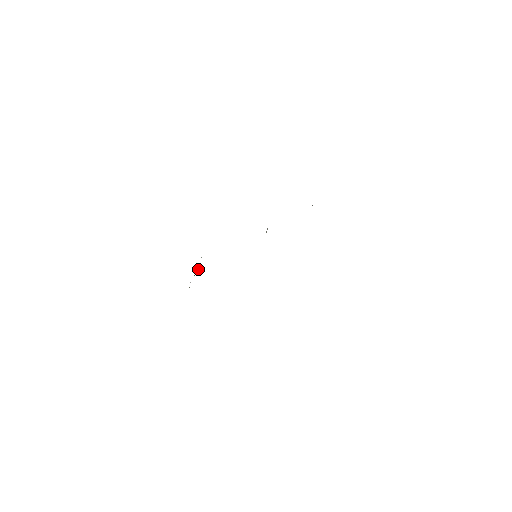
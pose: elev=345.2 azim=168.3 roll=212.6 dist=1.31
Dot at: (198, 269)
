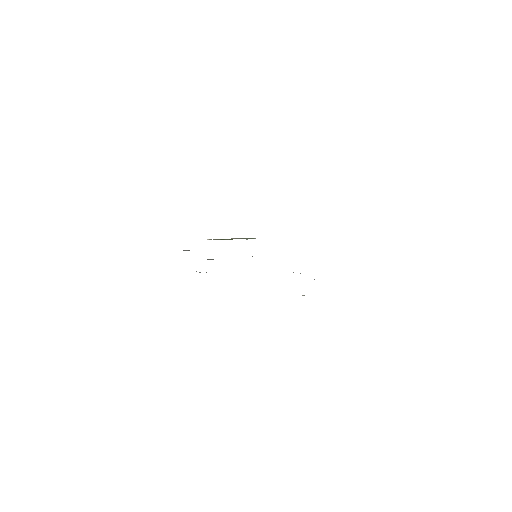
Dot at: occluded
